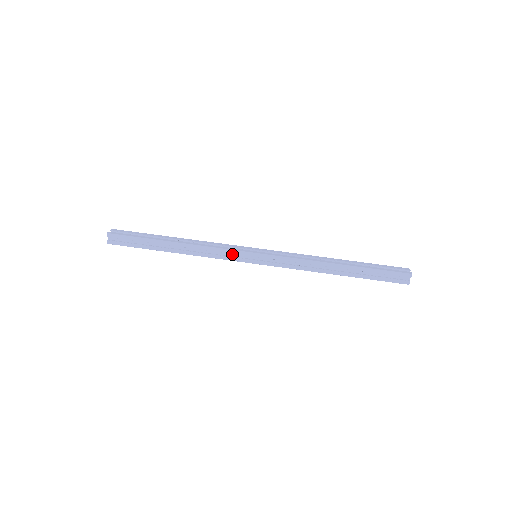
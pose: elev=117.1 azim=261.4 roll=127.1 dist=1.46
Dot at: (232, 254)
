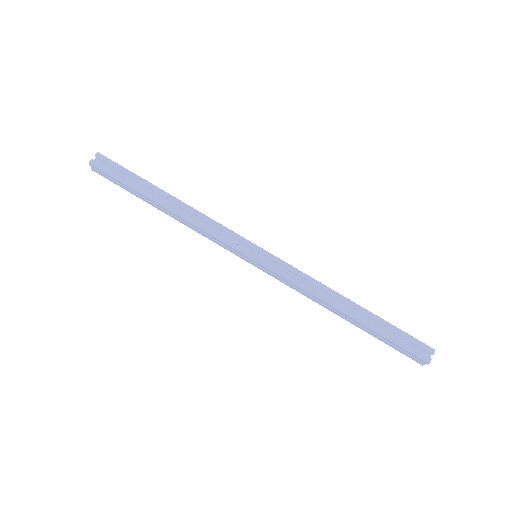
Dot at: occluded
